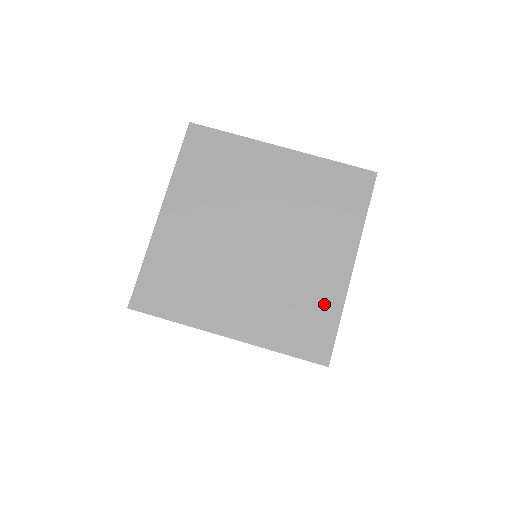
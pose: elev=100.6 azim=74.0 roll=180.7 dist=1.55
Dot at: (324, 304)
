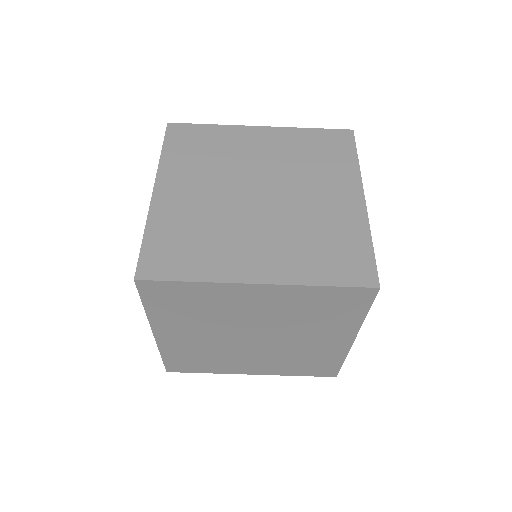
Dot at: (328, 358)
